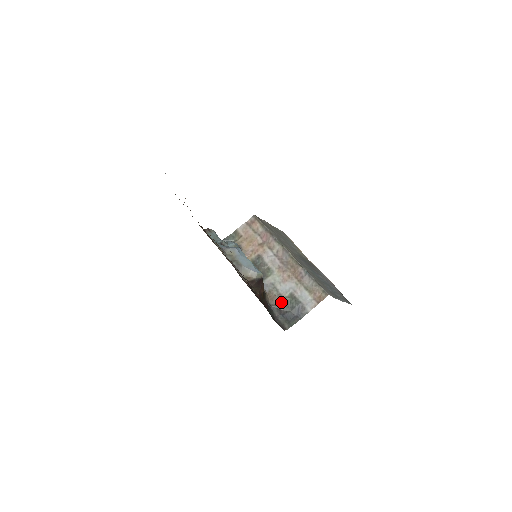
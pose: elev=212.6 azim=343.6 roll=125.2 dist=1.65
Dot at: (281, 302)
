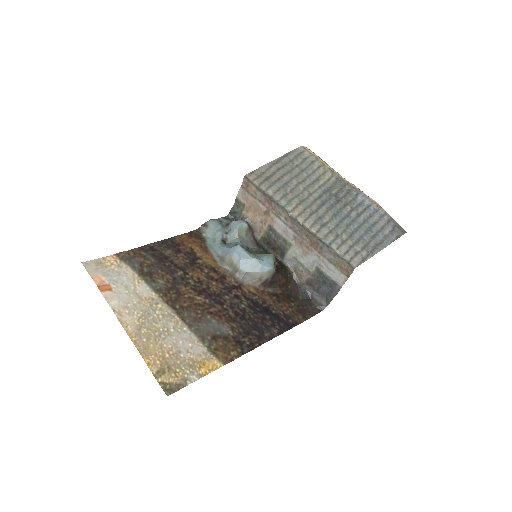
Dot at: (310, 278)
